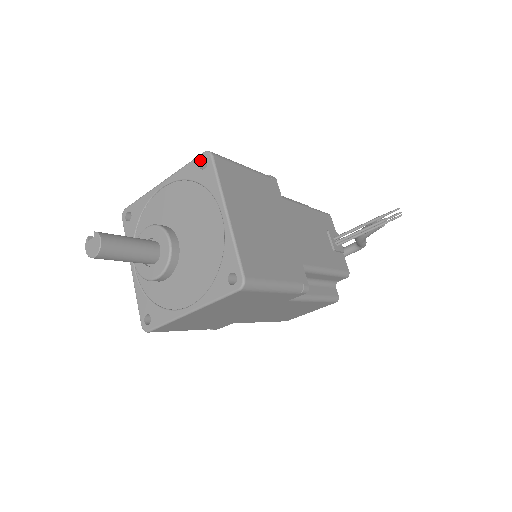
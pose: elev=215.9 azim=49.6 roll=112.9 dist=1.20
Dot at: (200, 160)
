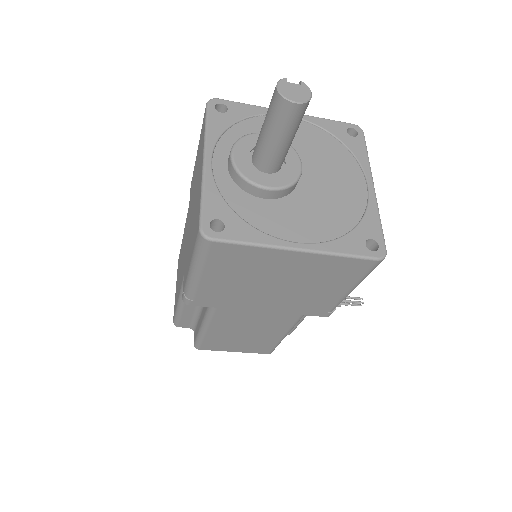
Dot at: (349, 127)
